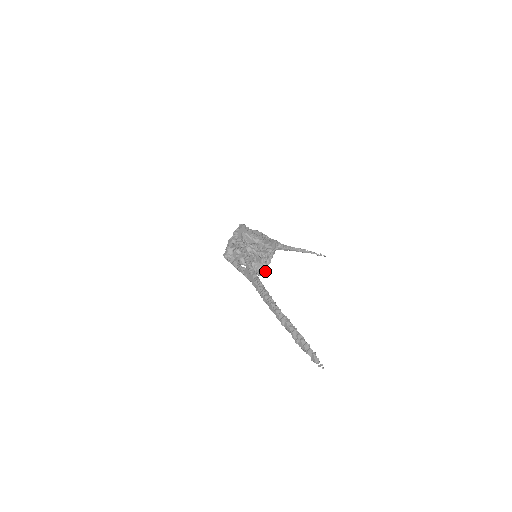
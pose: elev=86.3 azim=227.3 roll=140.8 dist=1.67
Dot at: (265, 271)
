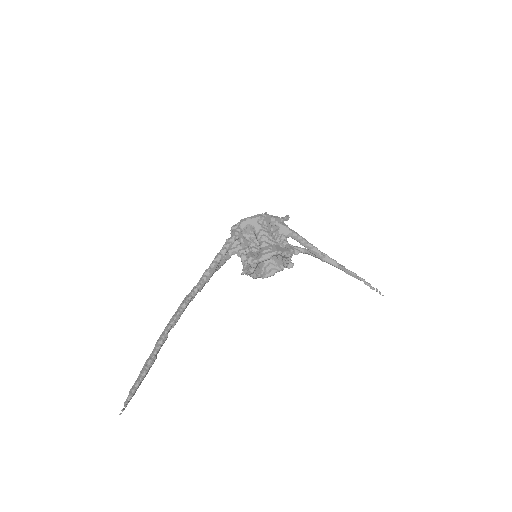
Dot at: (270, 275)
